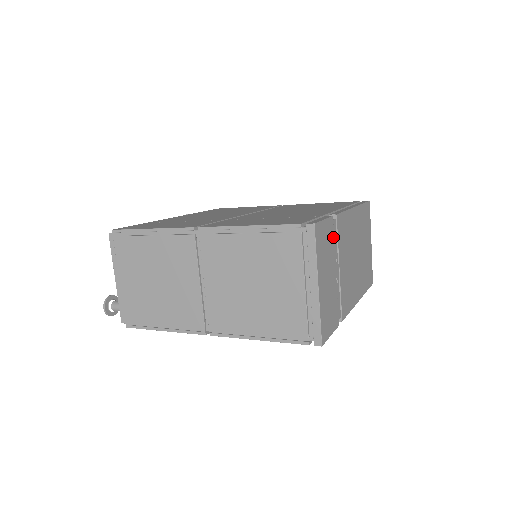
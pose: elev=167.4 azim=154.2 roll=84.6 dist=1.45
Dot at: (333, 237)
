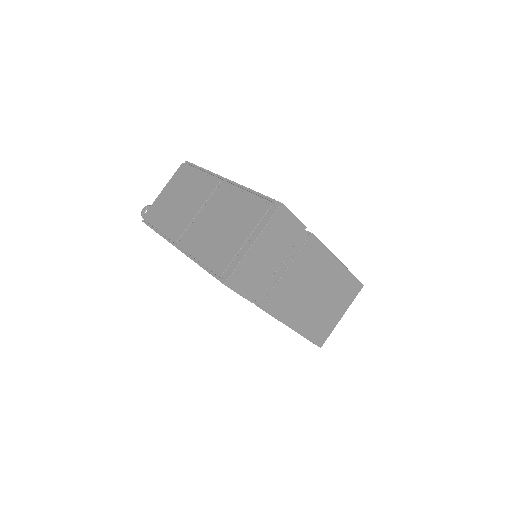
Dot at: (296, 240)
